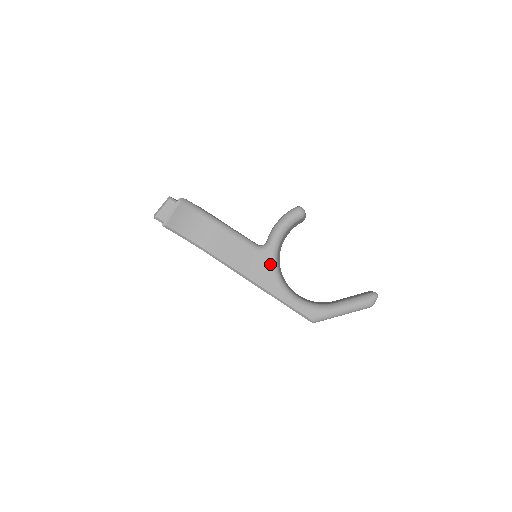
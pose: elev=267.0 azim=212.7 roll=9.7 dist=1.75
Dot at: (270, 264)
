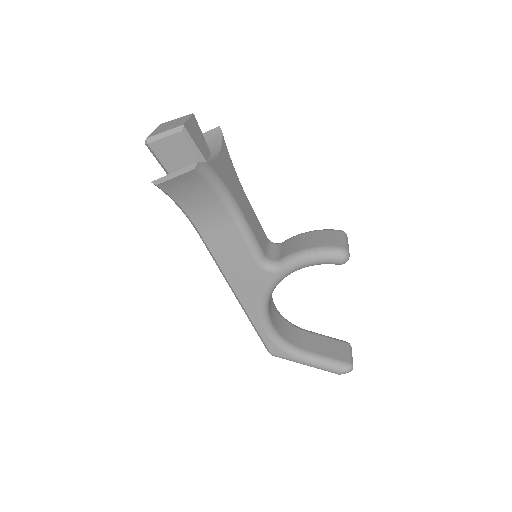
Dot at: (266, 288)
